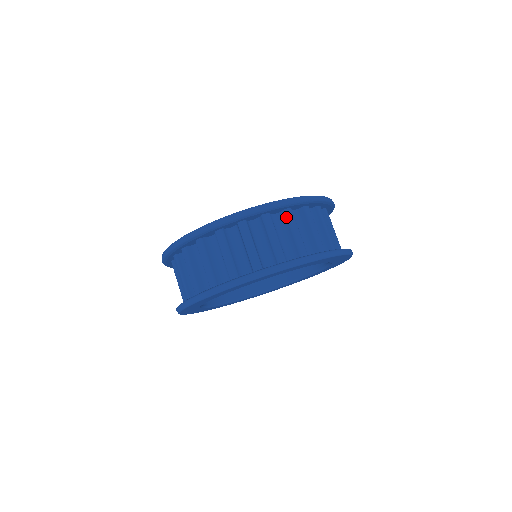
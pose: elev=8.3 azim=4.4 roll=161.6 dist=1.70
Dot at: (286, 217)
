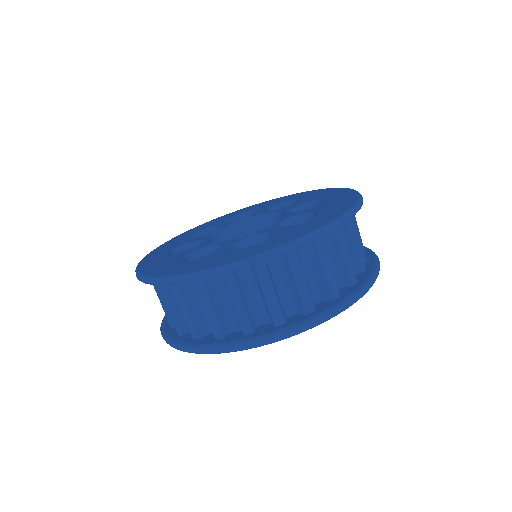
Dot at: (353, 216)
